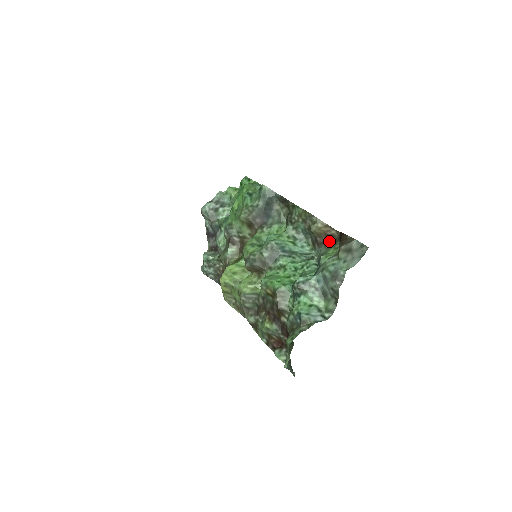
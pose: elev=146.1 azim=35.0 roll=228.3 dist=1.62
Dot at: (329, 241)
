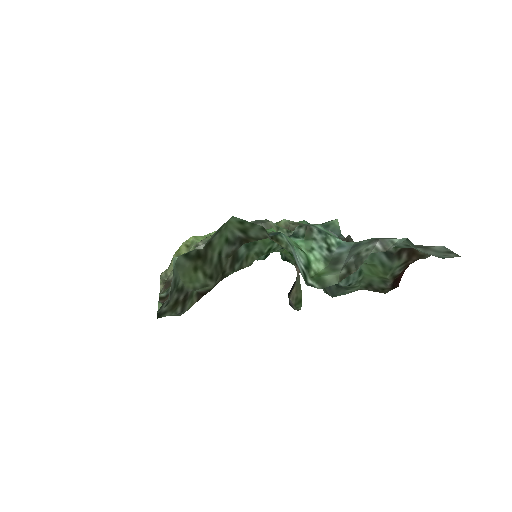
Dot at: (370, 290)
